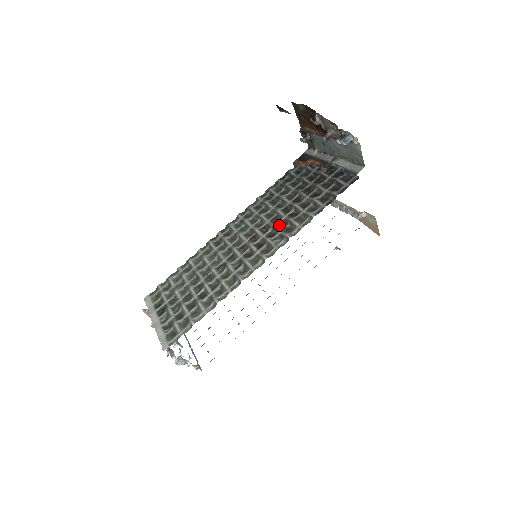
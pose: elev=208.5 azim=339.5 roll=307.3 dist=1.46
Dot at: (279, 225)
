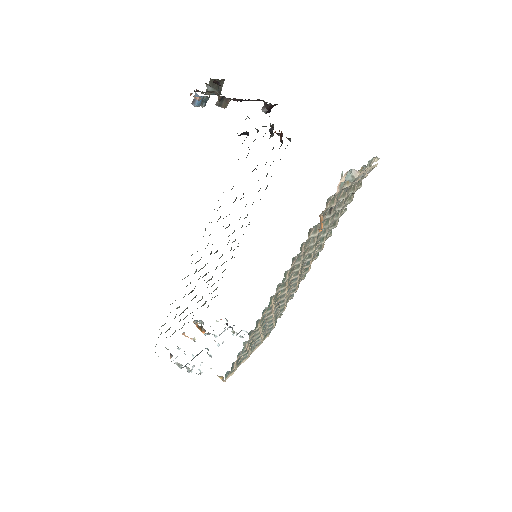
Dot at: occluded
